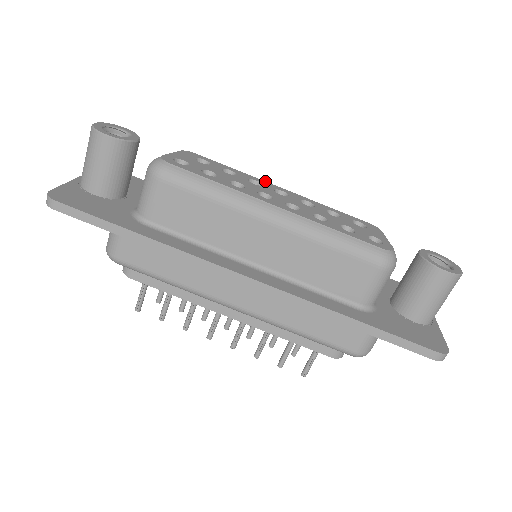
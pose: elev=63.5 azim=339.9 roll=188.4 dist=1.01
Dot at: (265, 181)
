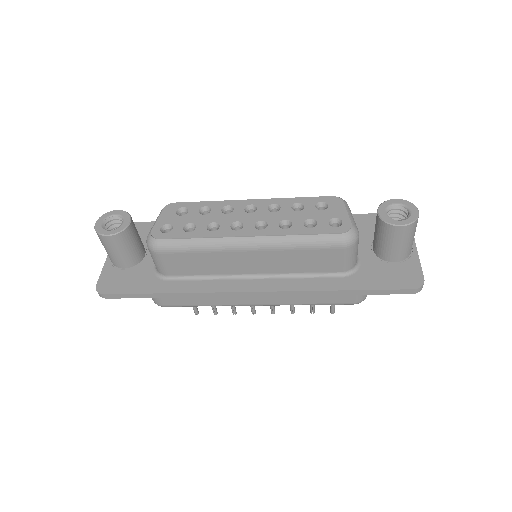
Dot at: (235, 200)
